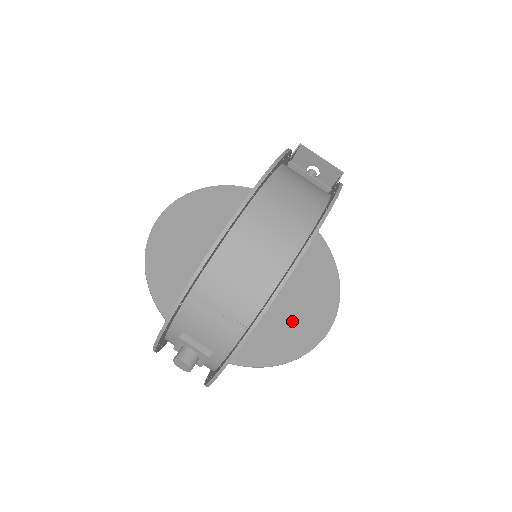
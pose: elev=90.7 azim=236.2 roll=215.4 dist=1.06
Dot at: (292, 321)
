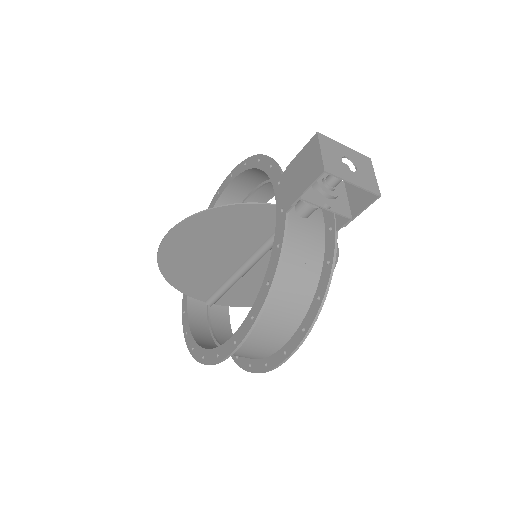
Dot at: occluded
